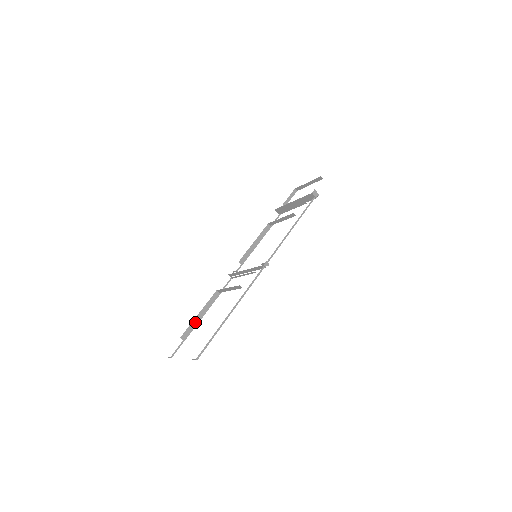
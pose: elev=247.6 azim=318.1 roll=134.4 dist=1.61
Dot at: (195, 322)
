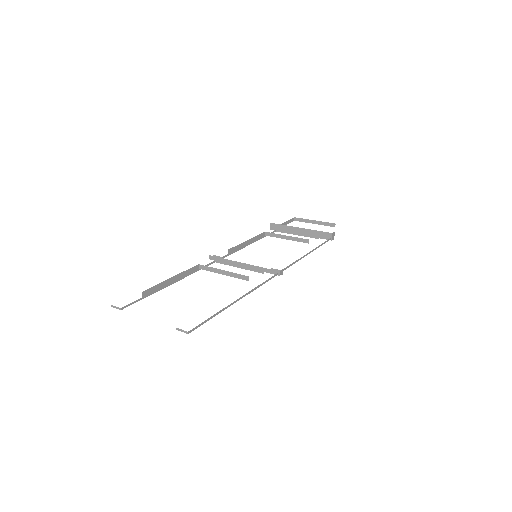
Dot at: (164, 284)
